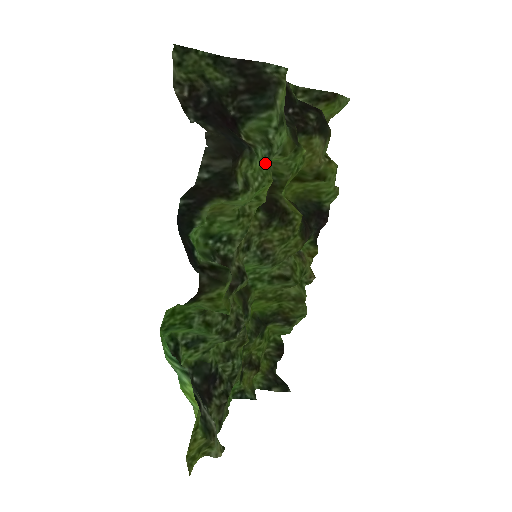
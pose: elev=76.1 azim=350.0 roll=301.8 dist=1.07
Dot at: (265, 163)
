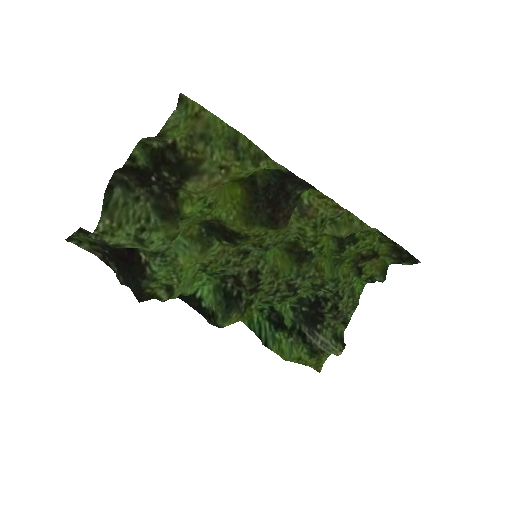
Dot at: (166, 264)
